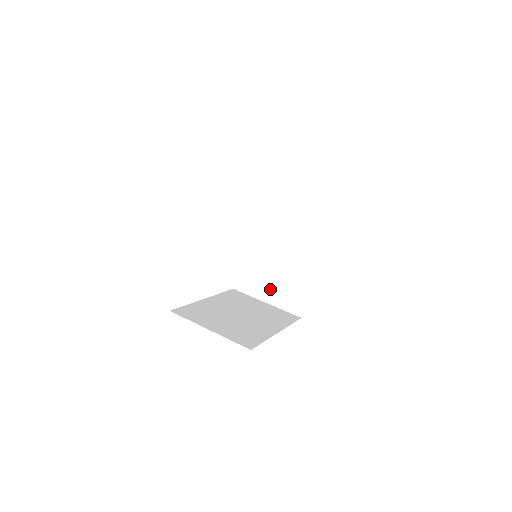
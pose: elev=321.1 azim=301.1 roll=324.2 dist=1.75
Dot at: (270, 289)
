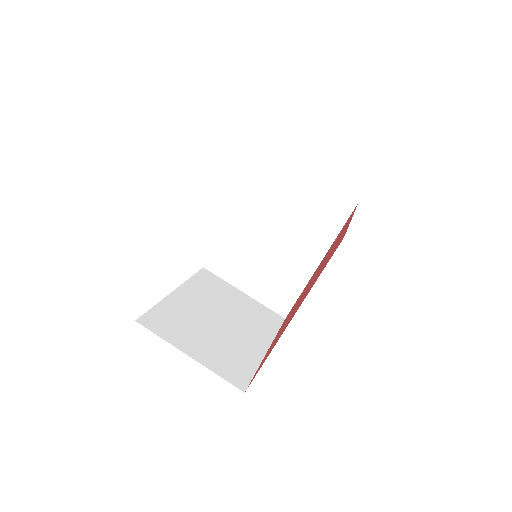
Dot at: (252, 278)
